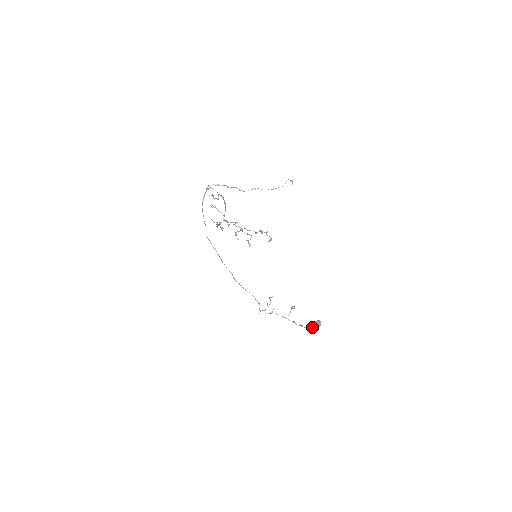
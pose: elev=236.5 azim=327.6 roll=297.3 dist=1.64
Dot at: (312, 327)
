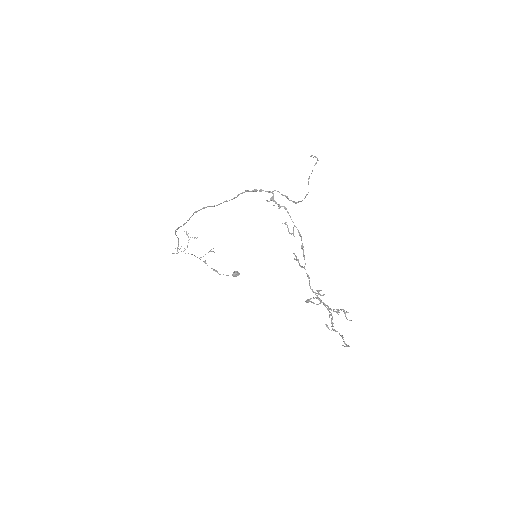
Dot at: (227, 275)
